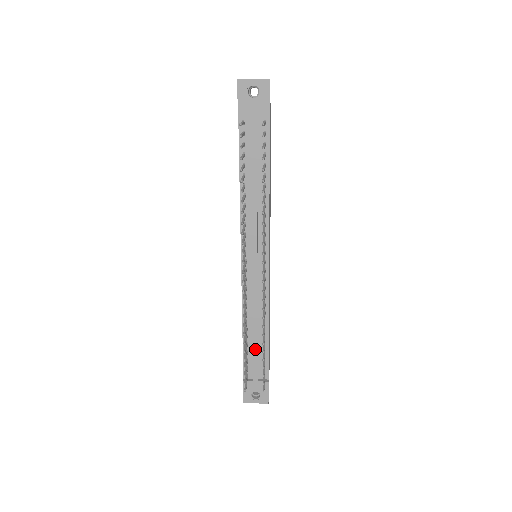
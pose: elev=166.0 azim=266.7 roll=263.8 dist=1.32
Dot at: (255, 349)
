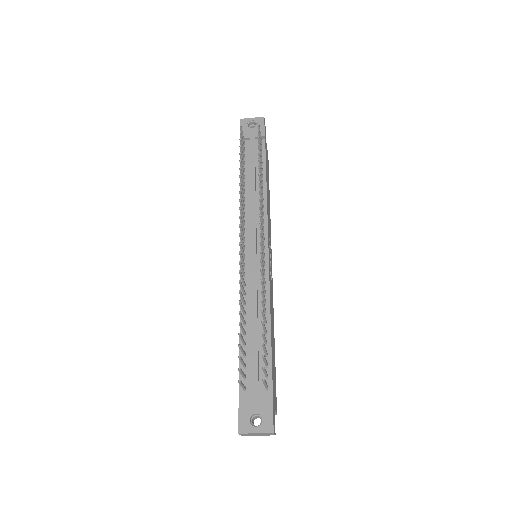
Dot at: (254, 346)
